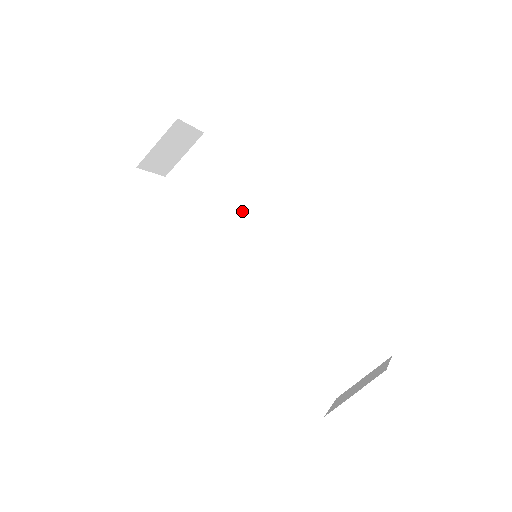
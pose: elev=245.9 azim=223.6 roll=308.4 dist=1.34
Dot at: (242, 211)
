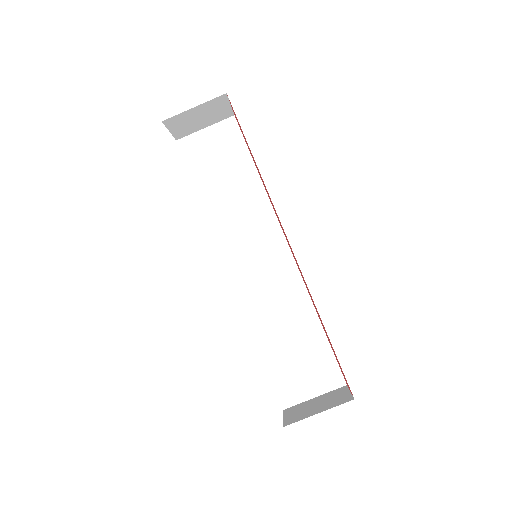
Dot at: (248, 206)
